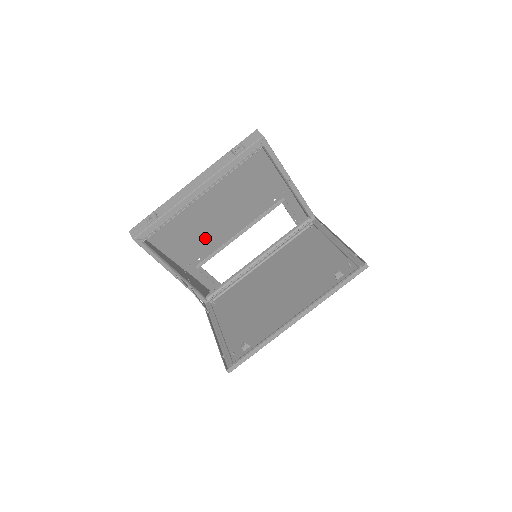
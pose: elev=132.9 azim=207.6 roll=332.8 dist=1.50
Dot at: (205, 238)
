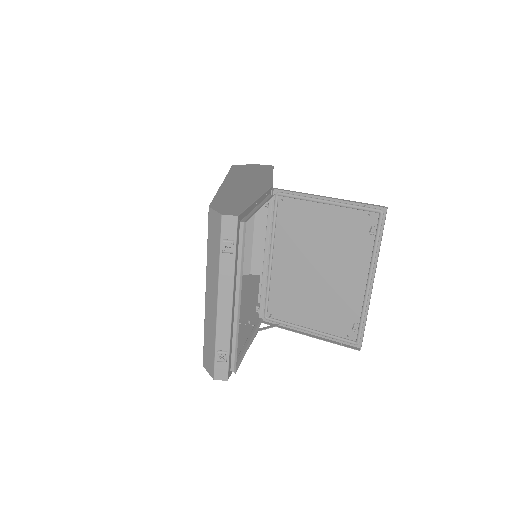
Dot at: occluded
